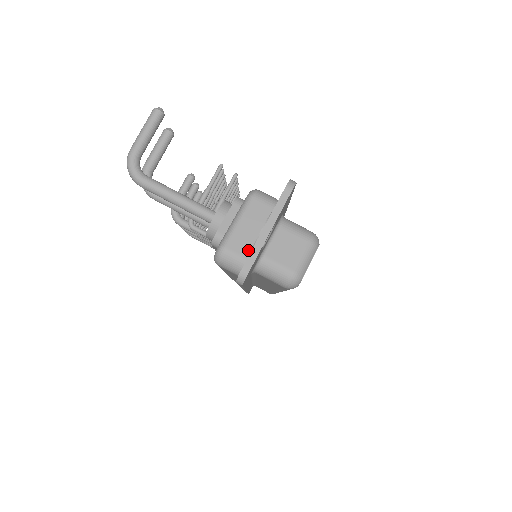
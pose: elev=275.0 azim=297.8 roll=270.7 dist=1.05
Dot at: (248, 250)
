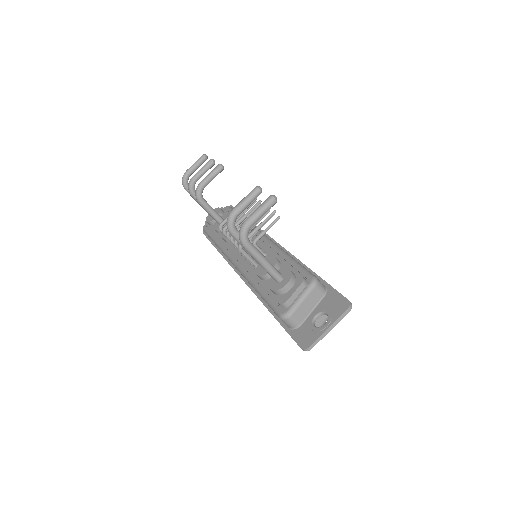
Dot at: (303, 318)
